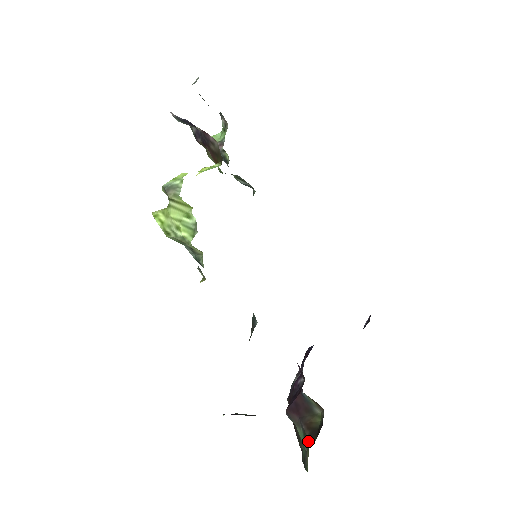
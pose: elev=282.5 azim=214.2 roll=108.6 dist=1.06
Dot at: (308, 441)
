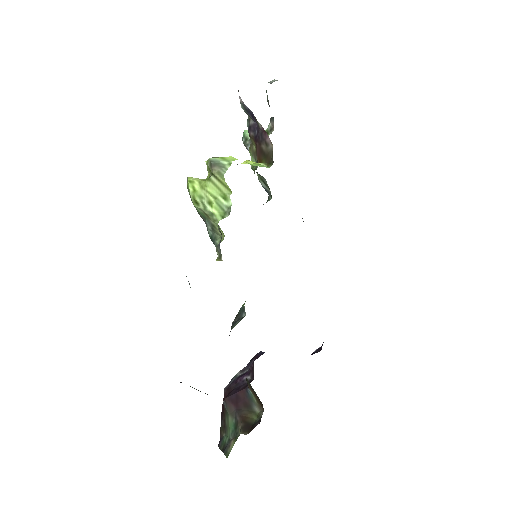
Dot at: (238, 432)
